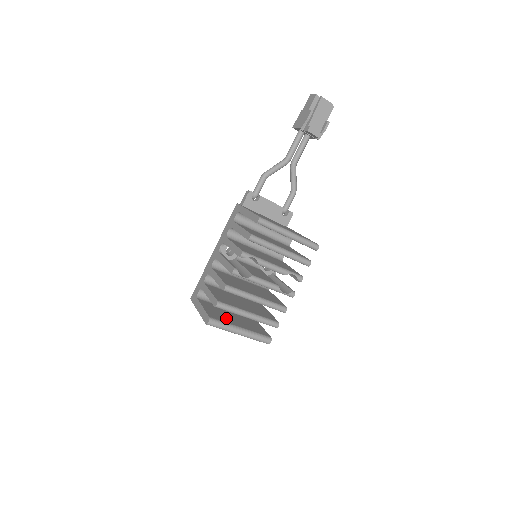
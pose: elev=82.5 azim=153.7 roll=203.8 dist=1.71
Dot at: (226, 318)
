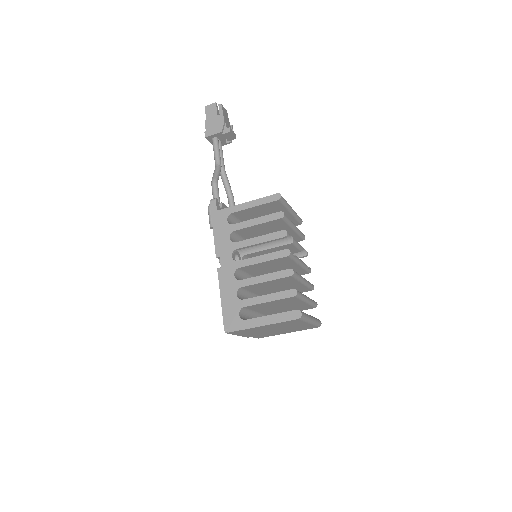
Dot at: occluded
